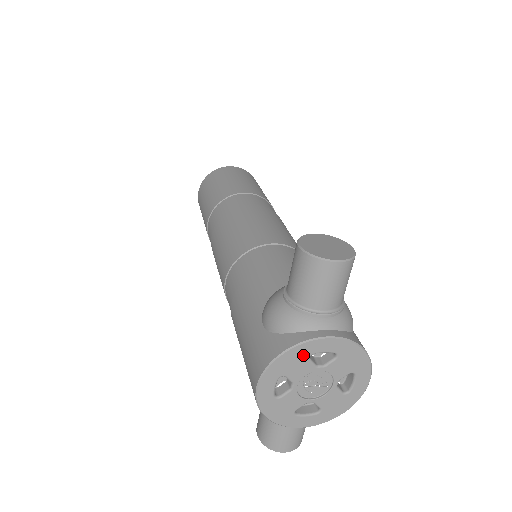
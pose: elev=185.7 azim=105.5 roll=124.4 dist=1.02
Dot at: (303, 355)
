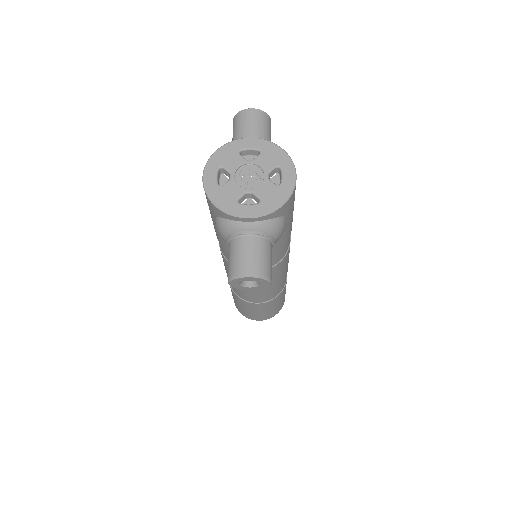
Dot at: (233, 150)
